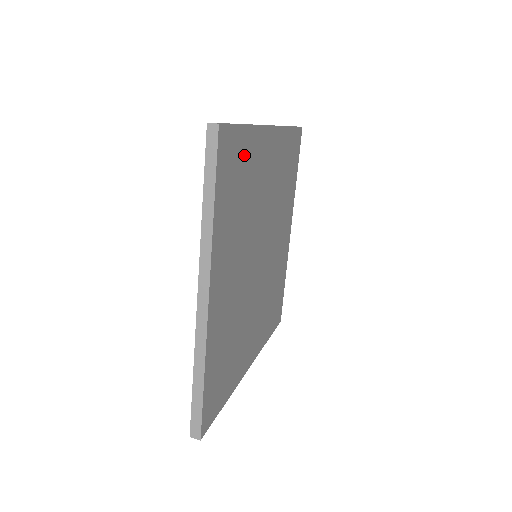
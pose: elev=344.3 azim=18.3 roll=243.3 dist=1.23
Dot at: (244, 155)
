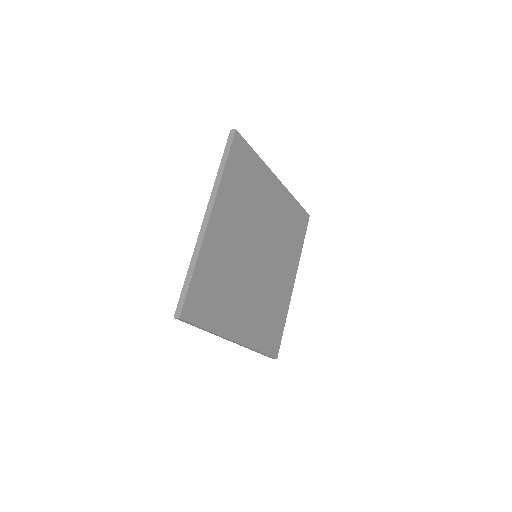
Dot at: (204, 279)
